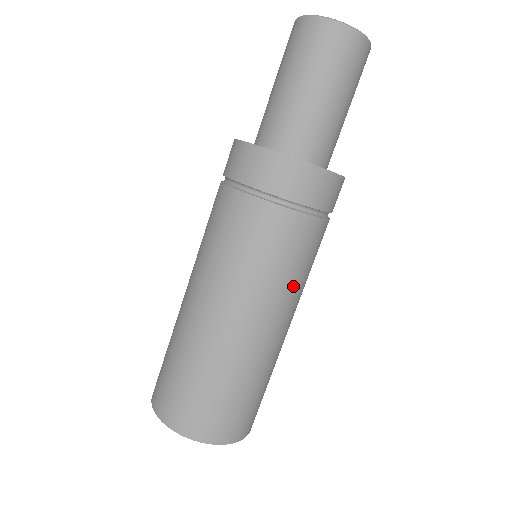
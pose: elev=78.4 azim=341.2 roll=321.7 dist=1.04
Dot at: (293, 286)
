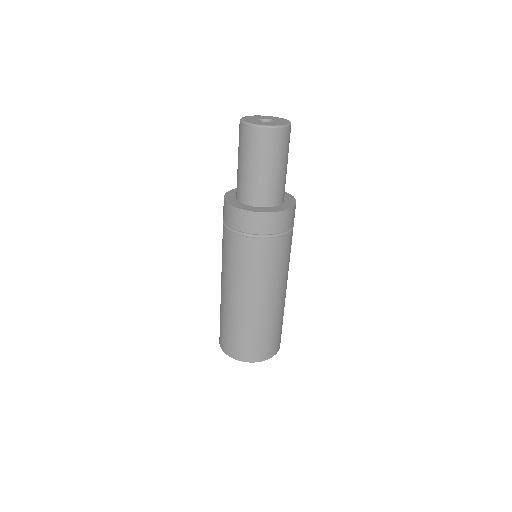
Dot at: (288, 268)
